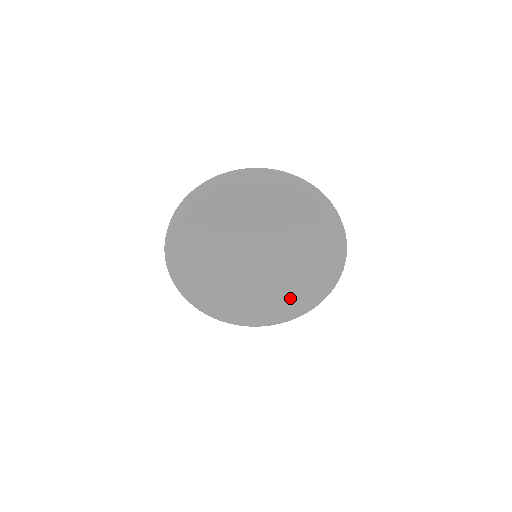
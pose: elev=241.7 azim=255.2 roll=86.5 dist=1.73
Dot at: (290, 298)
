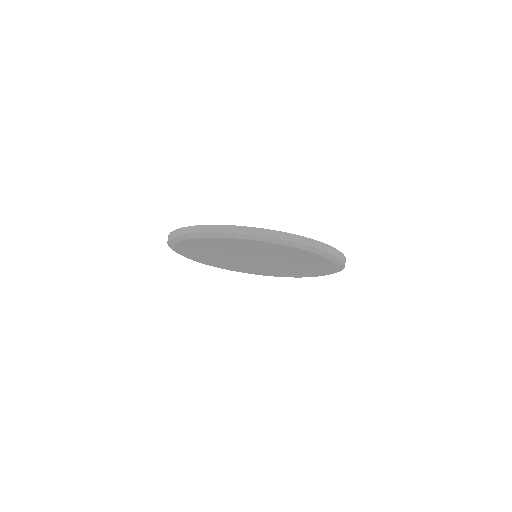
Dot at: (236, 268)
